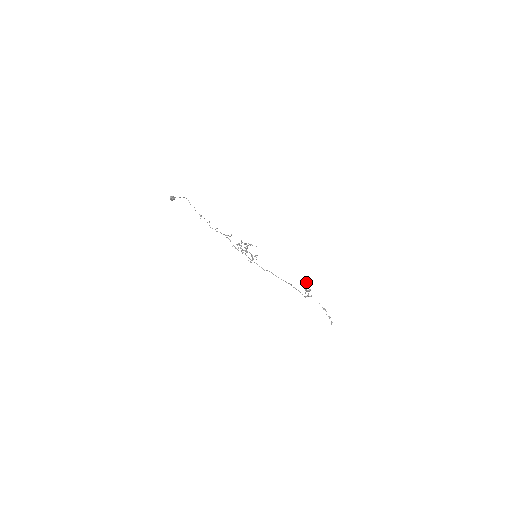
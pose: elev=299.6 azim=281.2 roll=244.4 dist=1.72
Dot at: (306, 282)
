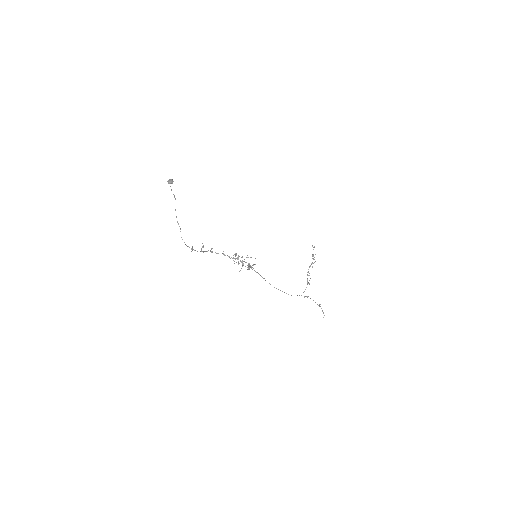
Dot at: occluded
